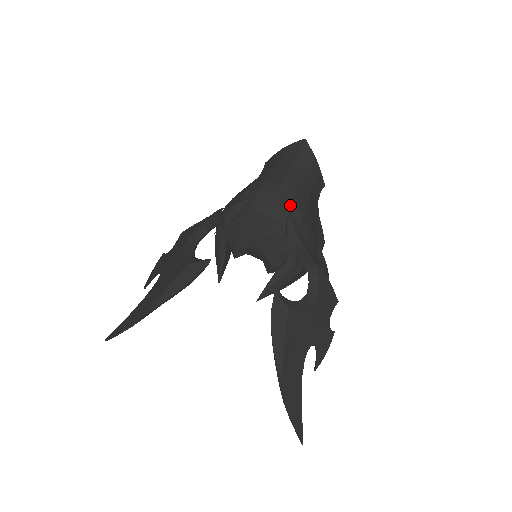
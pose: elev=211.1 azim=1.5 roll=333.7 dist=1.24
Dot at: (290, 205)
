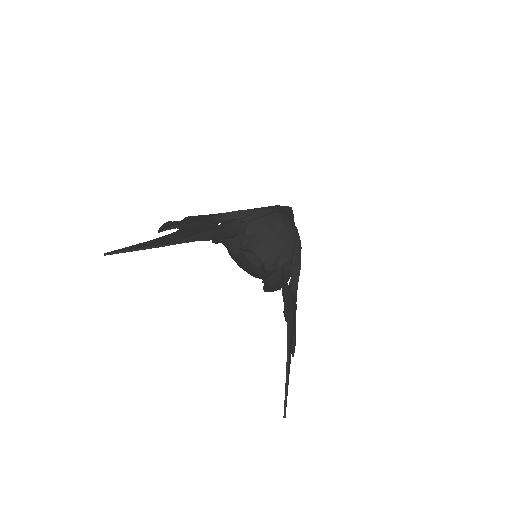
Dot at: (297, 229)
